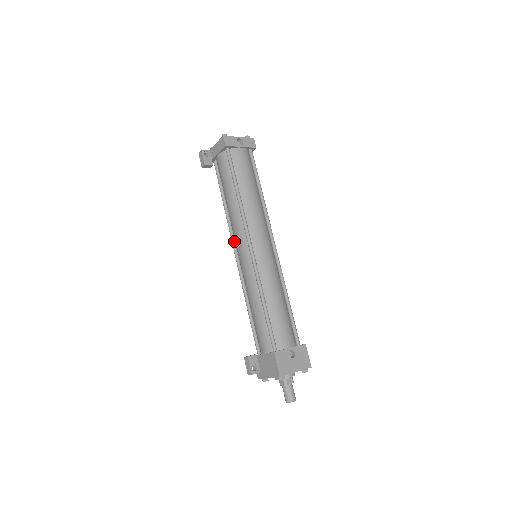
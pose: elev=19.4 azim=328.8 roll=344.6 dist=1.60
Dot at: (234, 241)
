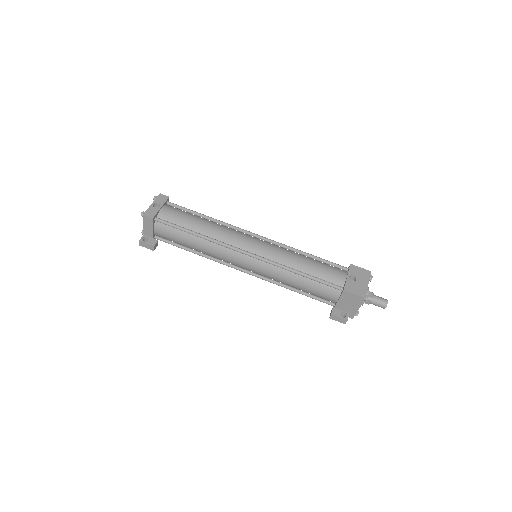
Dot at: (232, 265)
